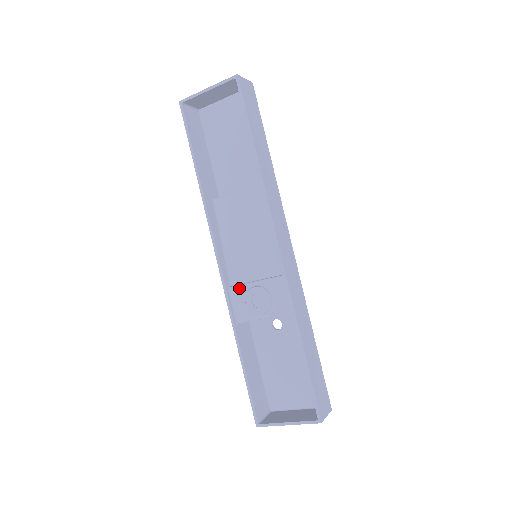
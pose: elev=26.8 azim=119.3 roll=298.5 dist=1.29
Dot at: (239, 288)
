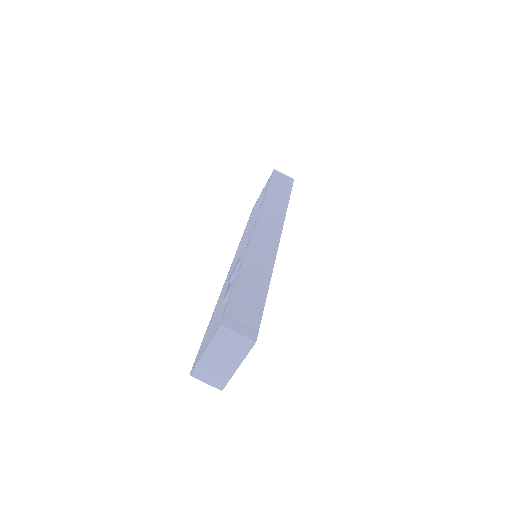
Dot at: occluded
